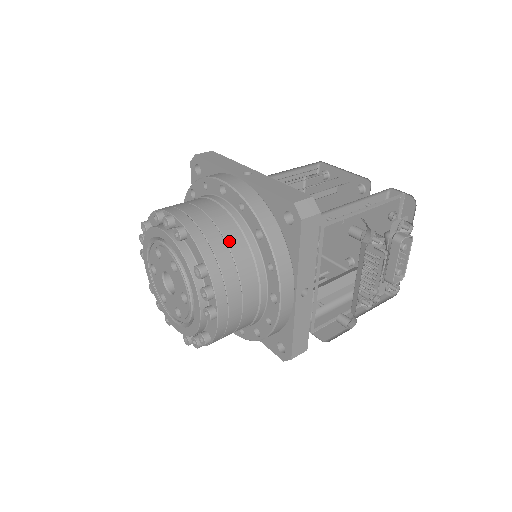
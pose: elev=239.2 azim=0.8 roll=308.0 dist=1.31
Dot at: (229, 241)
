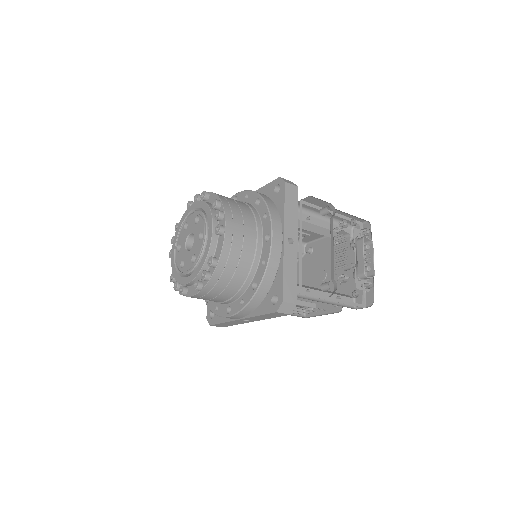
Dot at: (237, 202)
